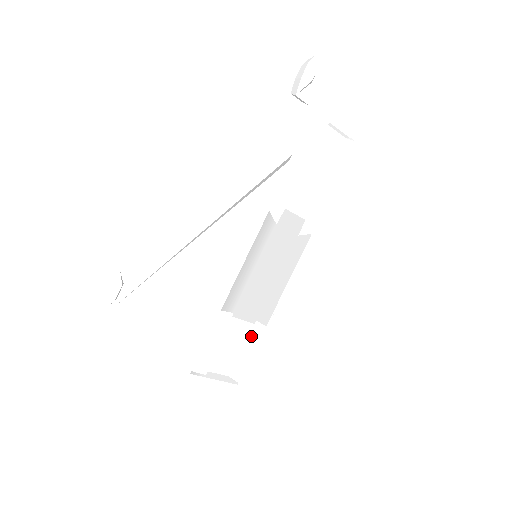
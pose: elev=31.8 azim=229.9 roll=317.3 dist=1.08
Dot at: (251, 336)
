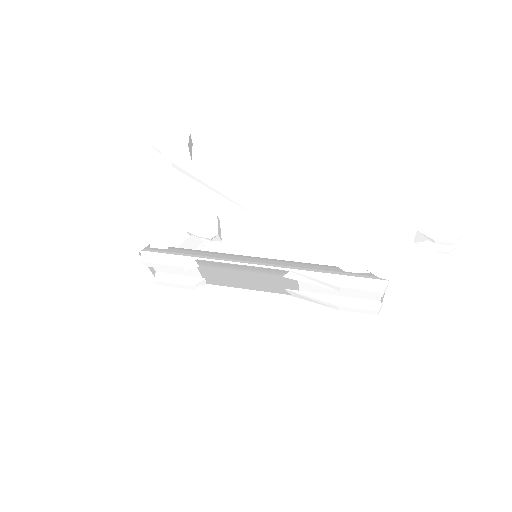
Dot at: (192, 279)
